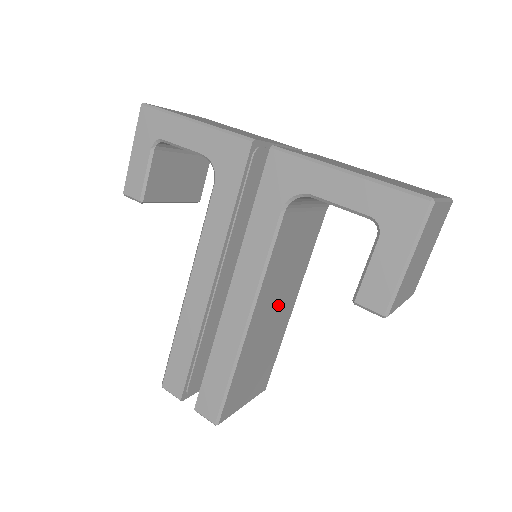
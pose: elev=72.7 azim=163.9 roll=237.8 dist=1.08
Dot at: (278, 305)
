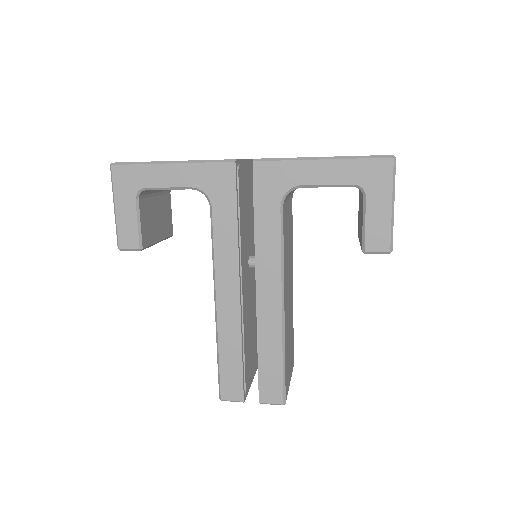
Dot at: (289, 287)
